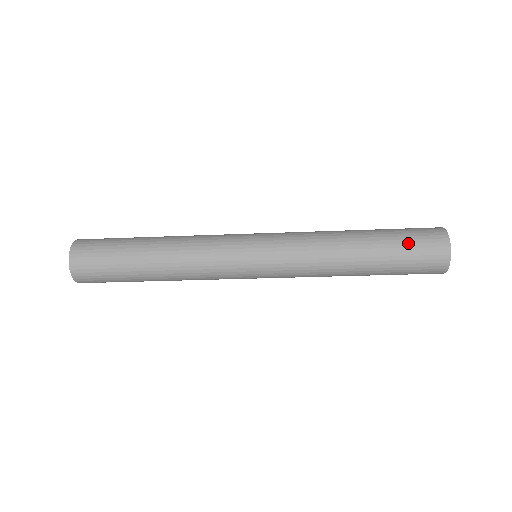
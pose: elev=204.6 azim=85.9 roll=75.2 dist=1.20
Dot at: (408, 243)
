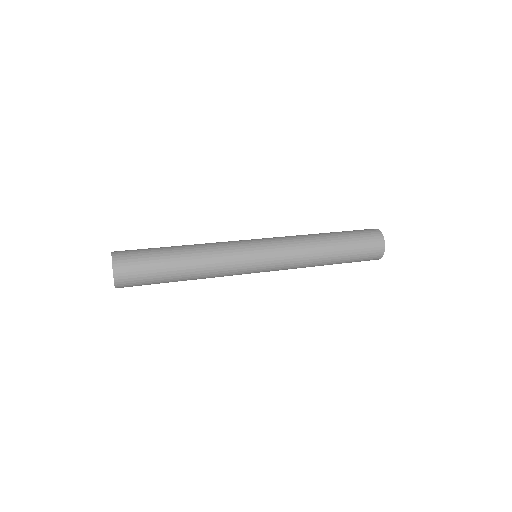
Dot at: (360, 254)
